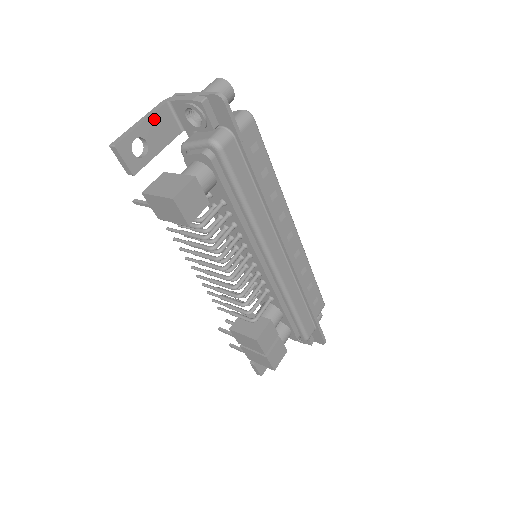
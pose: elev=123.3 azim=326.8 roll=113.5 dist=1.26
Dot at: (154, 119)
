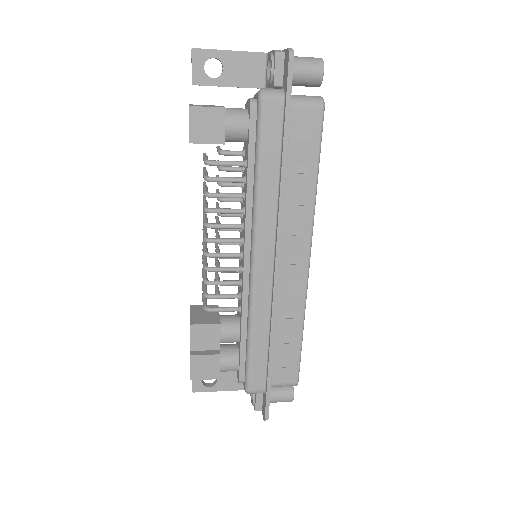
Dot at: (243, 57)
